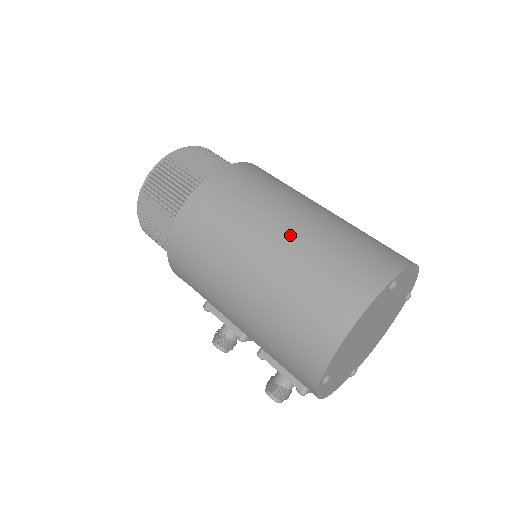
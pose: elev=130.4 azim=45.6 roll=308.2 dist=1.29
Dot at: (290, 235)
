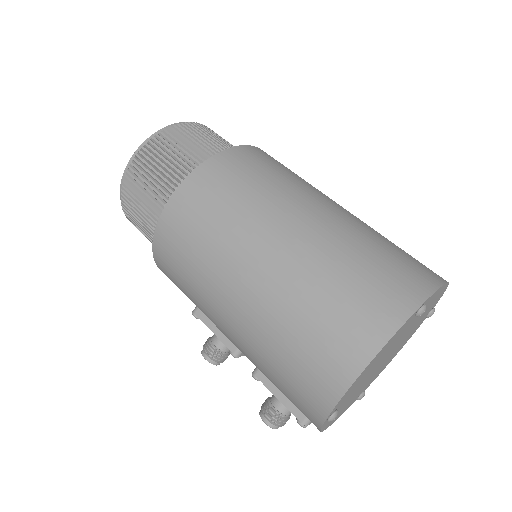
Dot at: (299, 240)
